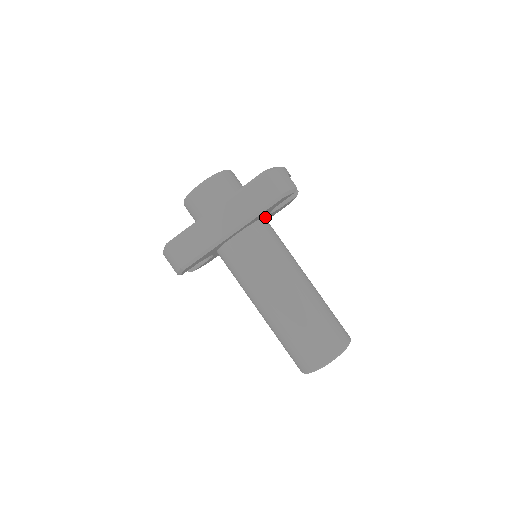
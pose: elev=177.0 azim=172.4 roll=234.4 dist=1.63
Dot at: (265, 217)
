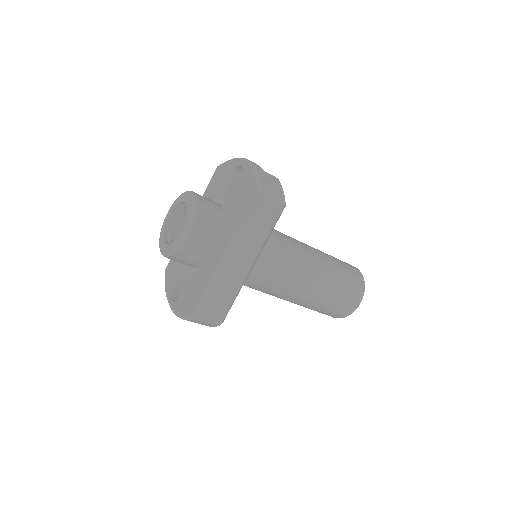
Dot at: occluded
